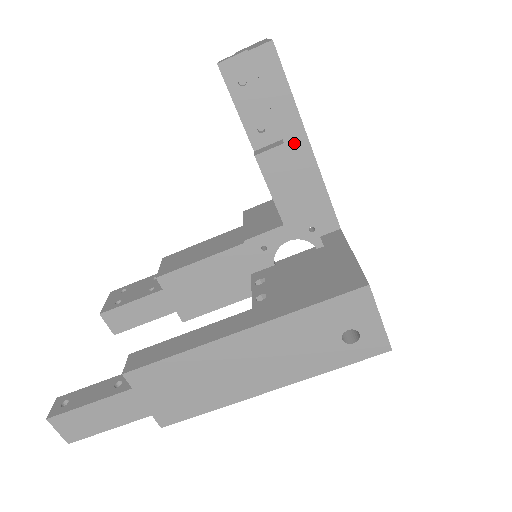
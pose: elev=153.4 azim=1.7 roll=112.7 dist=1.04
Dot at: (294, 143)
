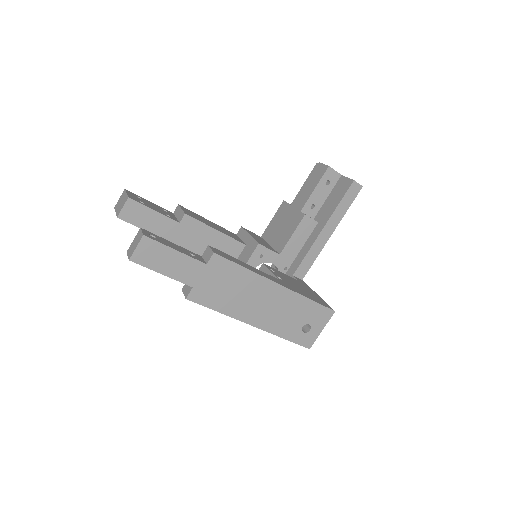
Dot at: (328, 228)
